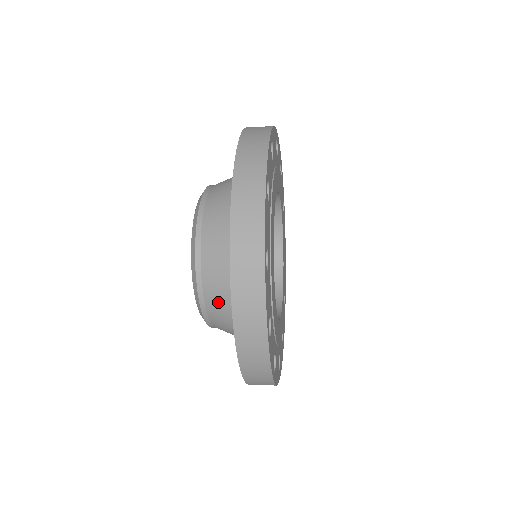
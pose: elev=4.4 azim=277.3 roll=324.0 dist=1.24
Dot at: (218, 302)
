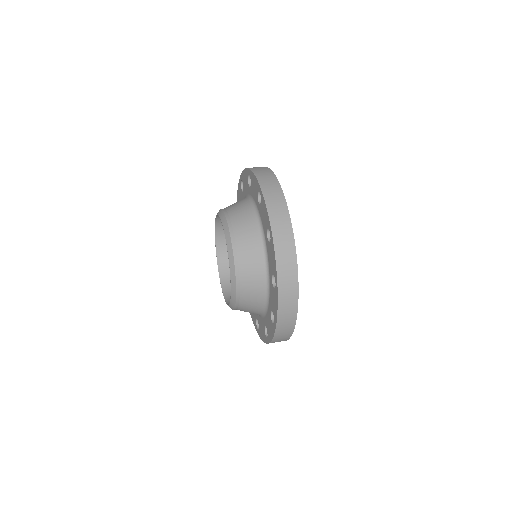
Dot at: (251, 275)
